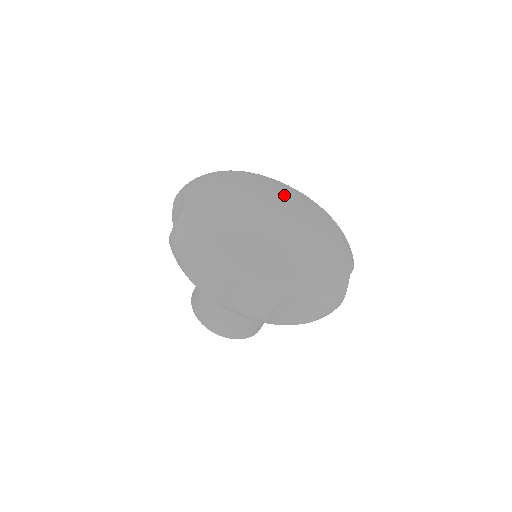
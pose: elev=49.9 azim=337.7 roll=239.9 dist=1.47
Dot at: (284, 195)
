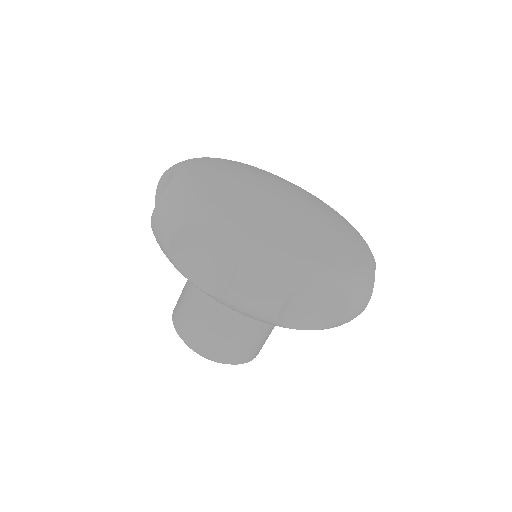
Dot at: (290, 184)
